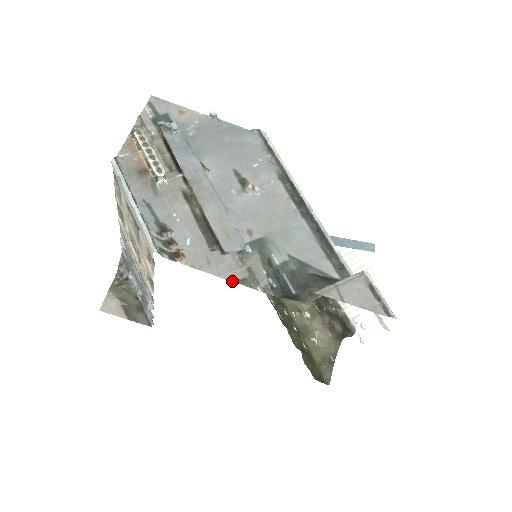
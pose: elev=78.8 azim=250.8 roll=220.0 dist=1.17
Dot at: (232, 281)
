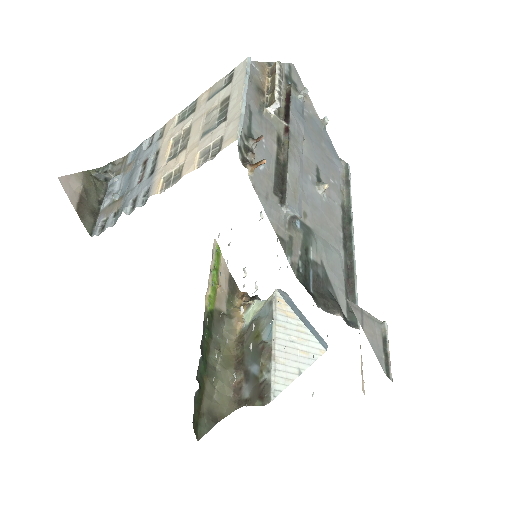
Dot at: (275, 230)
